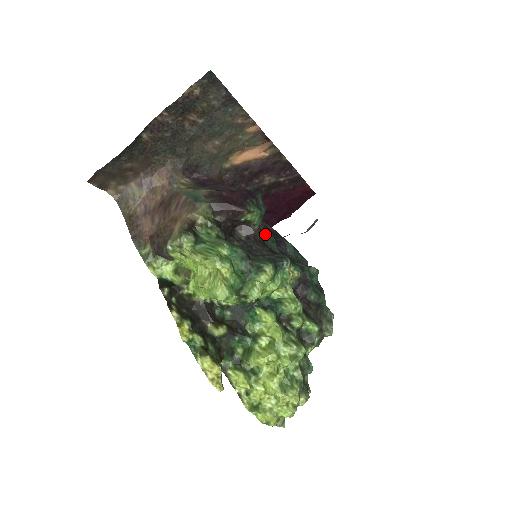
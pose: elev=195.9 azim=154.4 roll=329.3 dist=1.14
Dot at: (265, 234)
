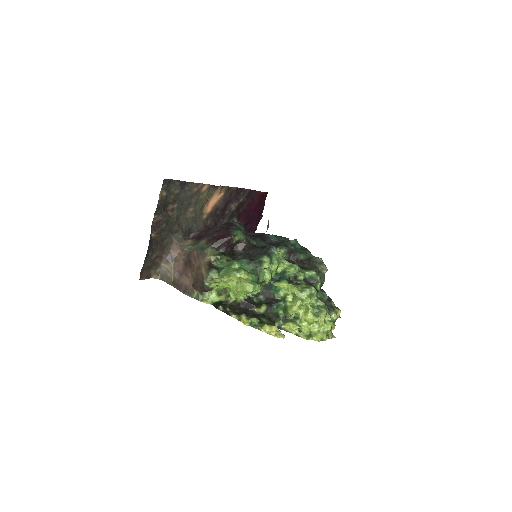
Dot at: (253, 240)
